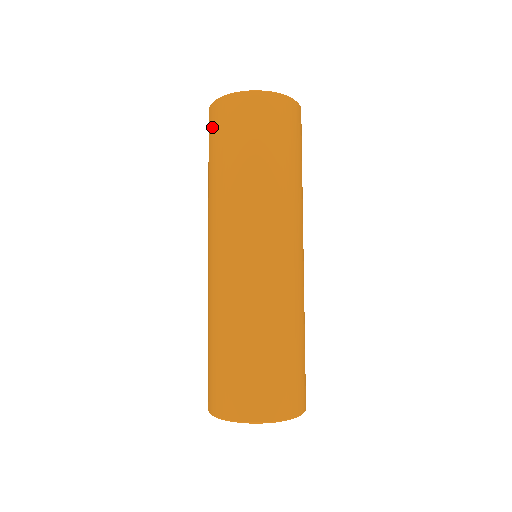
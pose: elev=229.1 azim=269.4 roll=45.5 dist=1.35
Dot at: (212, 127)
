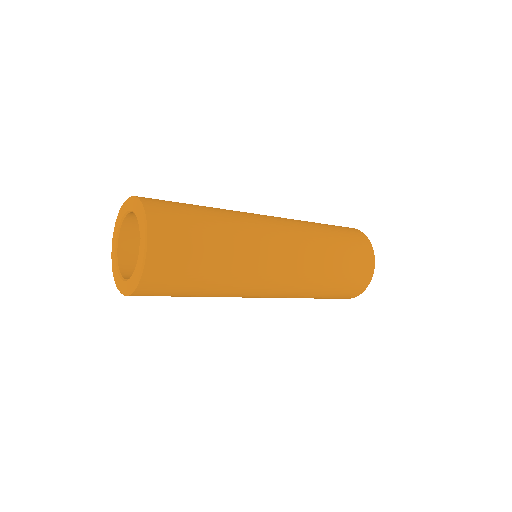
Dot at: occluded
